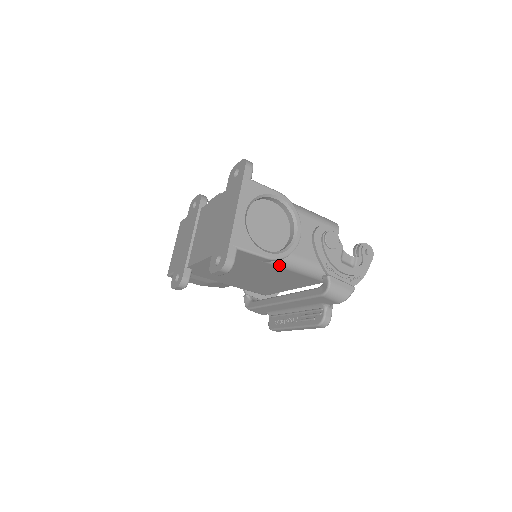
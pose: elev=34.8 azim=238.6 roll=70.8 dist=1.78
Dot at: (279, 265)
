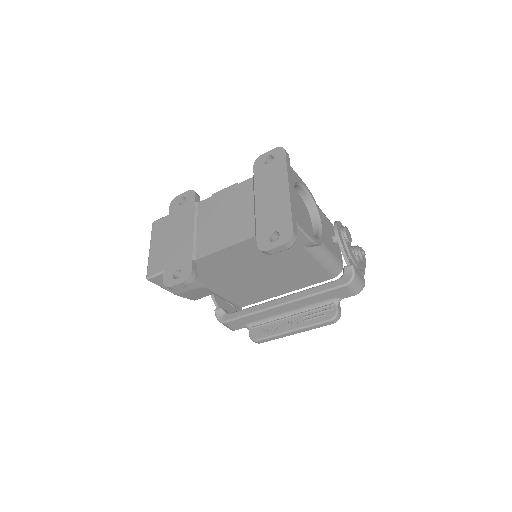
Dot at: (313, 252)
